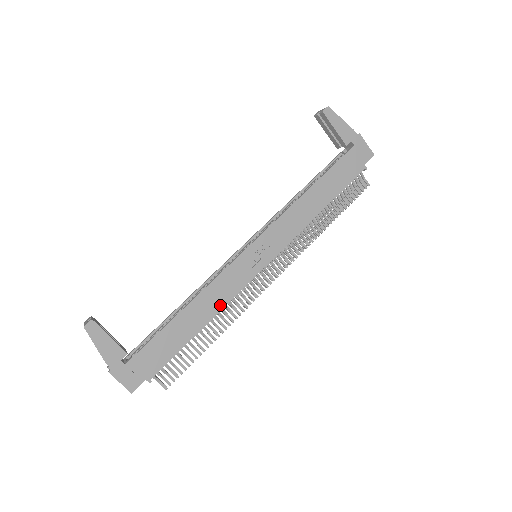
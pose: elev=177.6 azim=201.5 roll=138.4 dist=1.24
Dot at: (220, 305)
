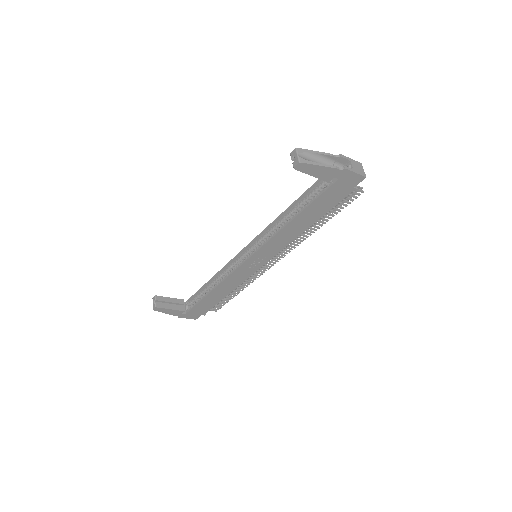
Dot at: (235, 286)
